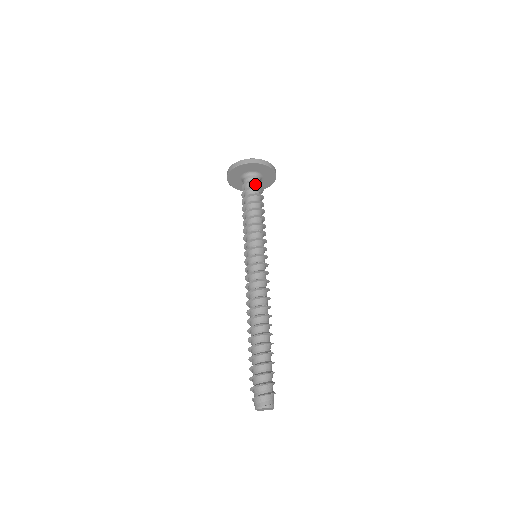
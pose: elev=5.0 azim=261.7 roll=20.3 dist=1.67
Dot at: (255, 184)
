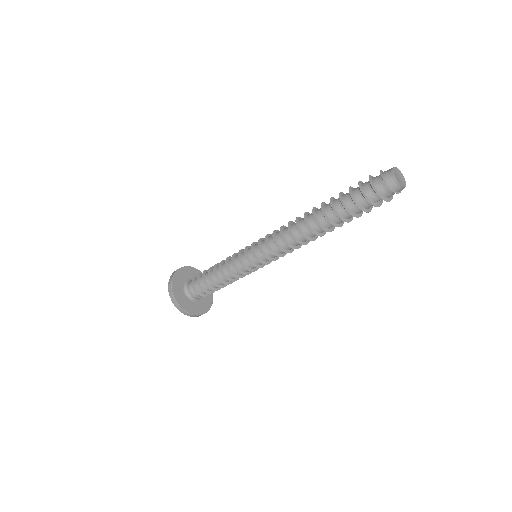
Dot at: occluded
